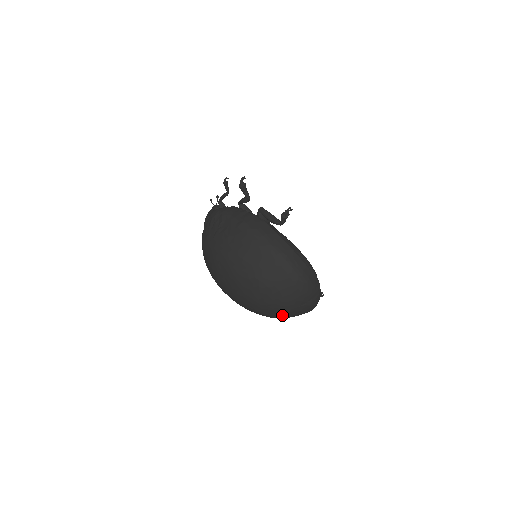
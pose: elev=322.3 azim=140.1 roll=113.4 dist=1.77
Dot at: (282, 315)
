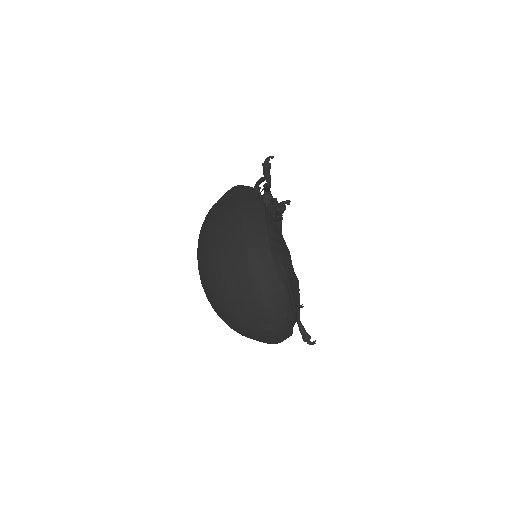
Dot at: (234, 326)
